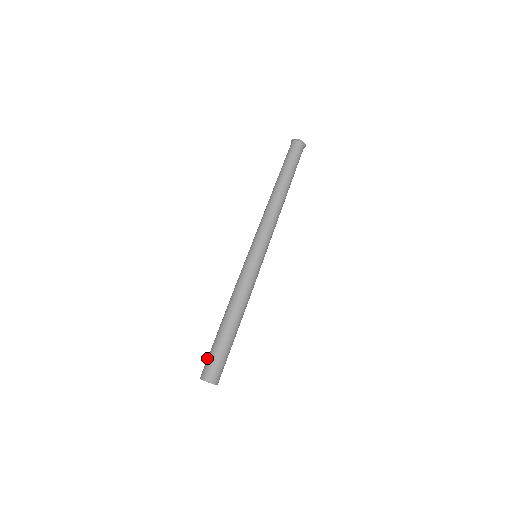
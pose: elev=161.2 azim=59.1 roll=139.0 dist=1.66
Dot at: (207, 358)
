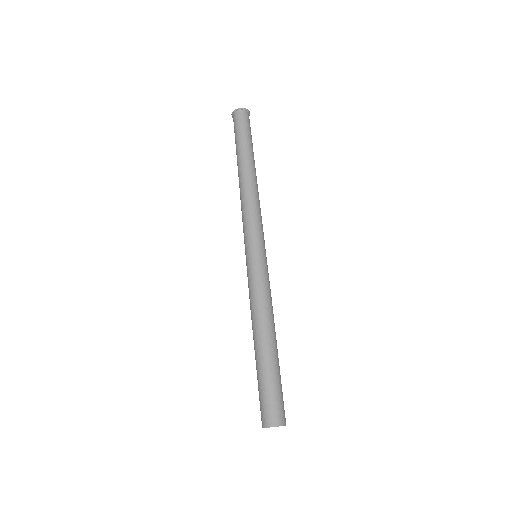
Dot at: (261, 398)
